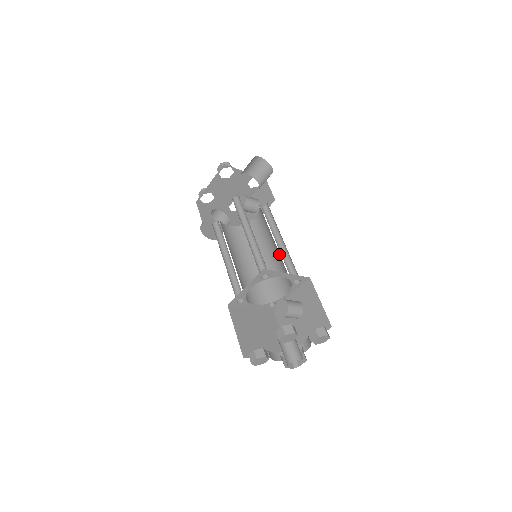
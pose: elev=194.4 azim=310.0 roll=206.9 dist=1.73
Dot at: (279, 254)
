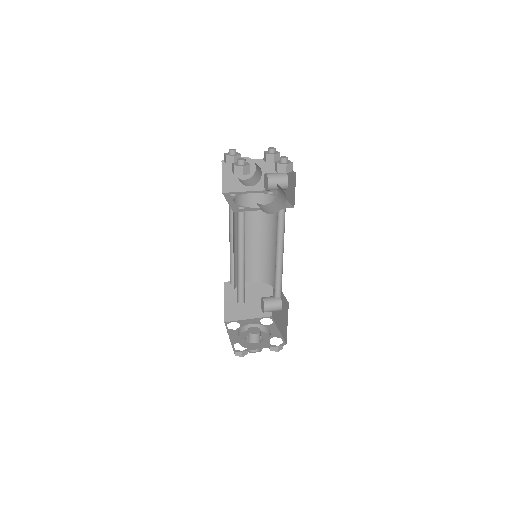
Dot at: (275, 266)
